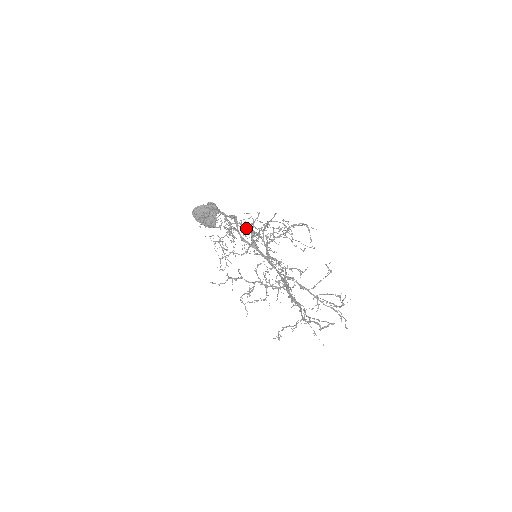
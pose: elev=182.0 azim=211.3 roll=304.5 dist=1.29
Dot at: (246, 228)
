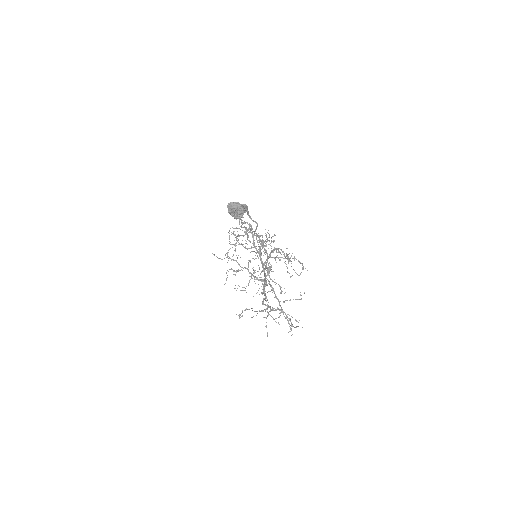
Dot at: (262, 246)
